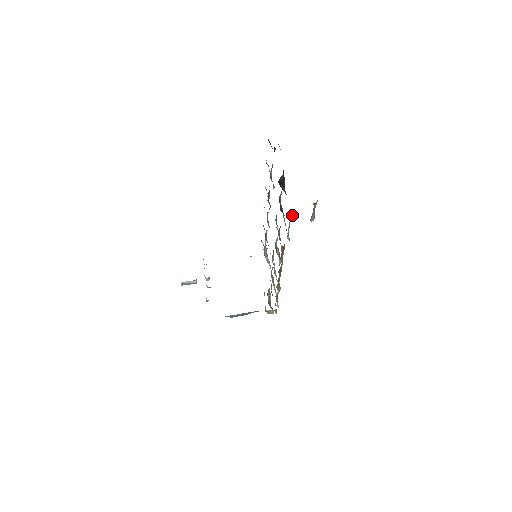
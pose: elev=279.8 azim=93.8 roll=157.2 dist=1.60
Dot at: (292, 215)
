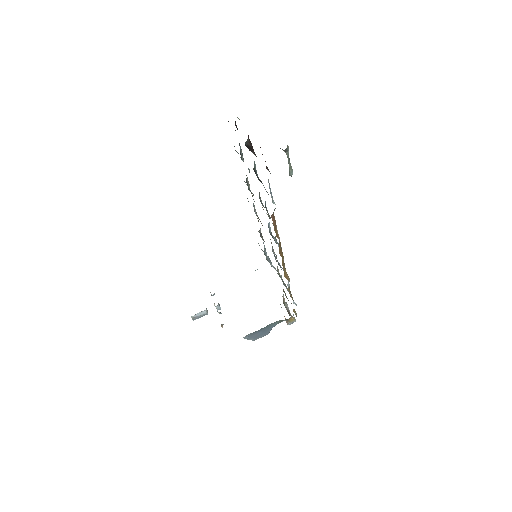
Dot at: (267, 169)
